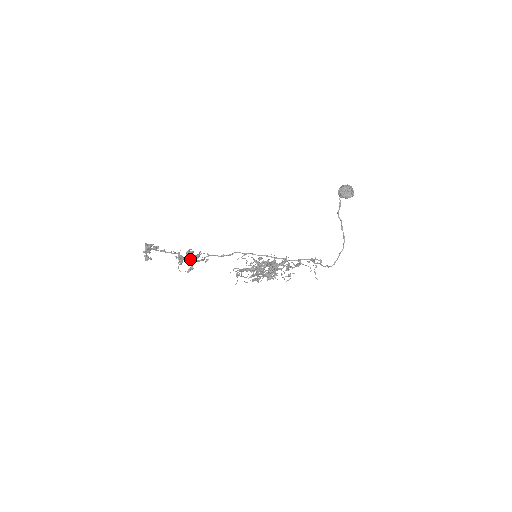
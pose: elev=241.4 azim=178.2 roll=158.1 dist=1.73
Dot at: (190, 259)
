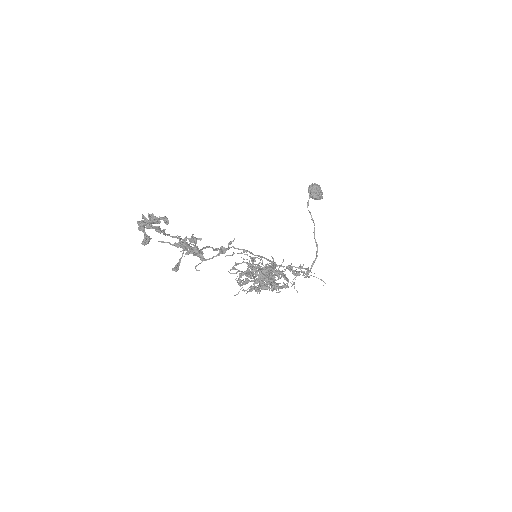
Dot at: occluded
